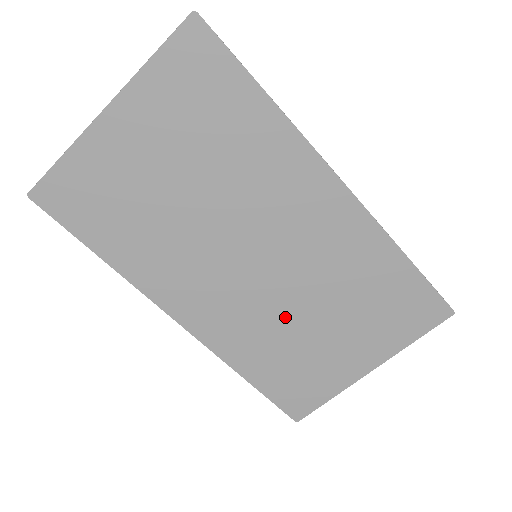
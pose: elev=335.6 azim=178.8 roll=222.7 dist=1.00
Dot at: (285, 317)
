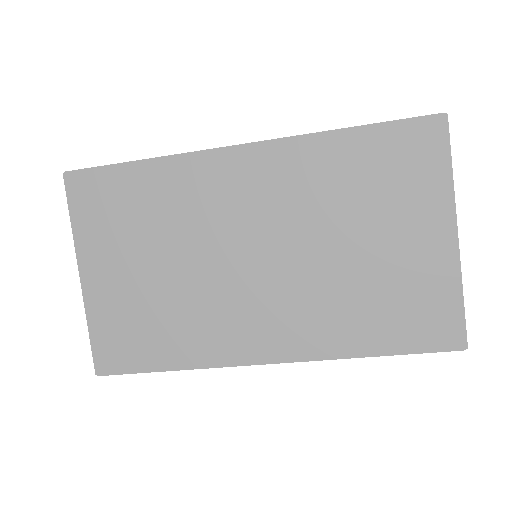
Dot at: (329, 273)
